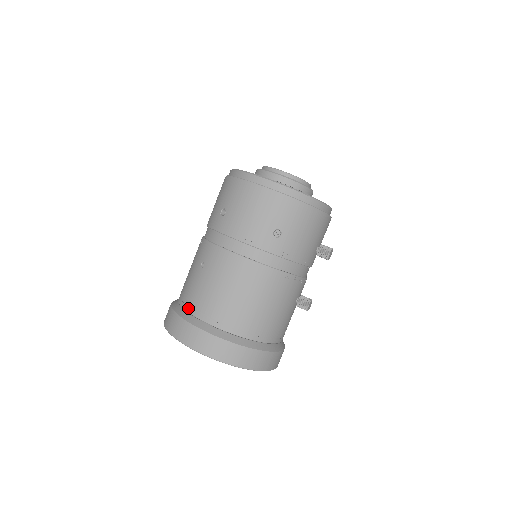
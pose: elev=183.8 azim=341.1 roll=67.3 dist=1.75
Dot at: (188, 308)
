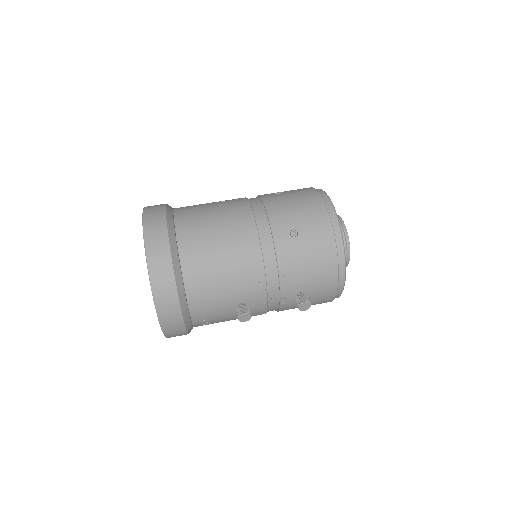
Dot at: (177, 209)
